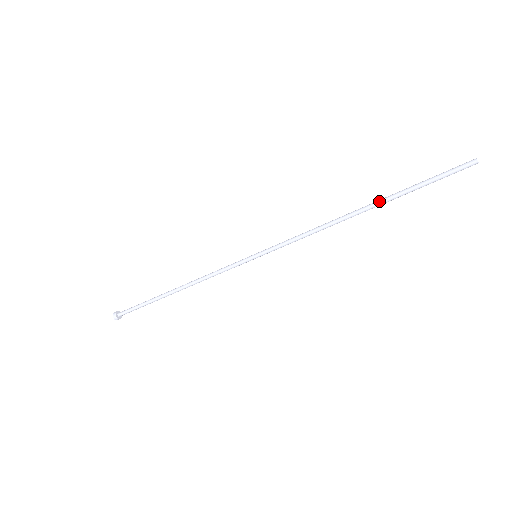
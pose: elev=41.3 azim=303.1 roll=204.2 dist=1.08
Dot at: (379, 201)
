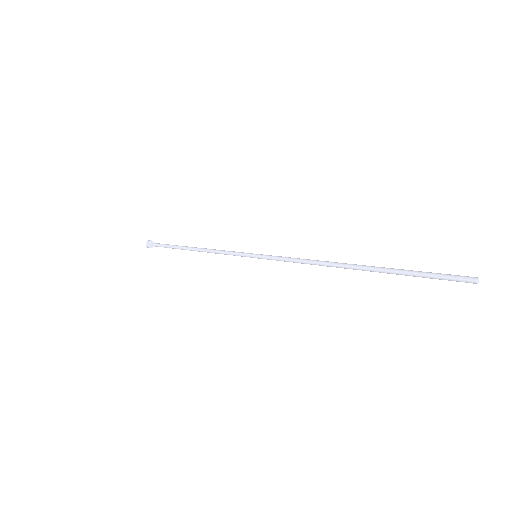
Dot at: (370, 267)
